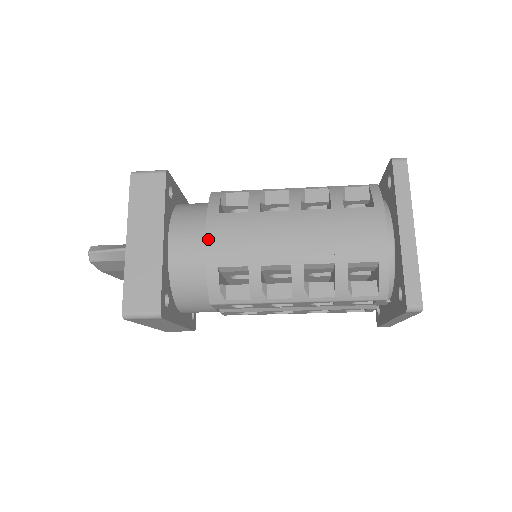
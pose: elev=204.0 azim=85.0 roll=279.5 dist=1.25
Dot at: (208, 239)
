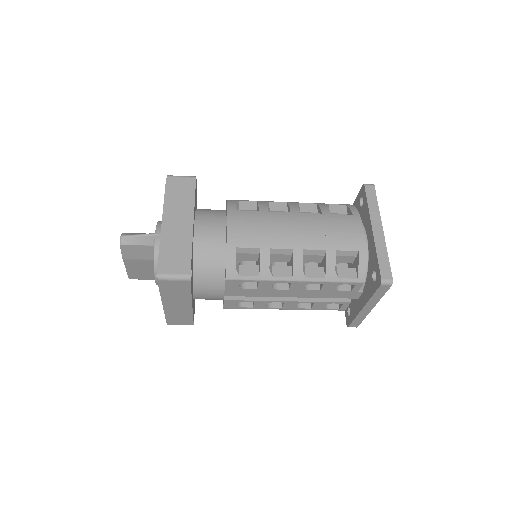
Dot at: (229, 226)
